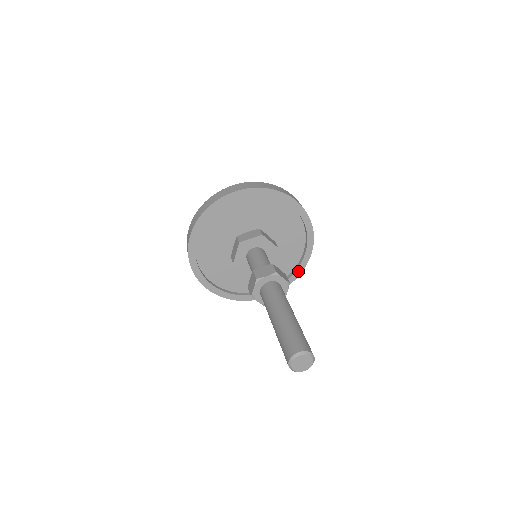
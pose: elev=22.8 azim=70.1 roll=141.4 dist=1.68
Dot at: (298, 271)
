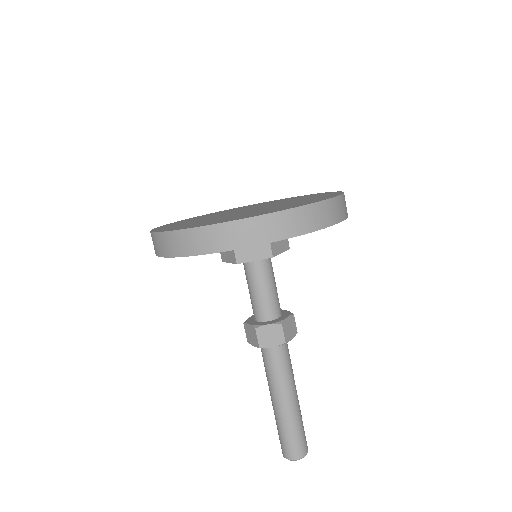
Dot at: occluded
